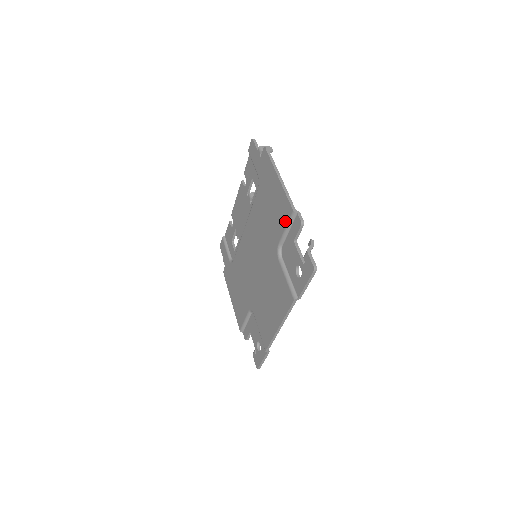
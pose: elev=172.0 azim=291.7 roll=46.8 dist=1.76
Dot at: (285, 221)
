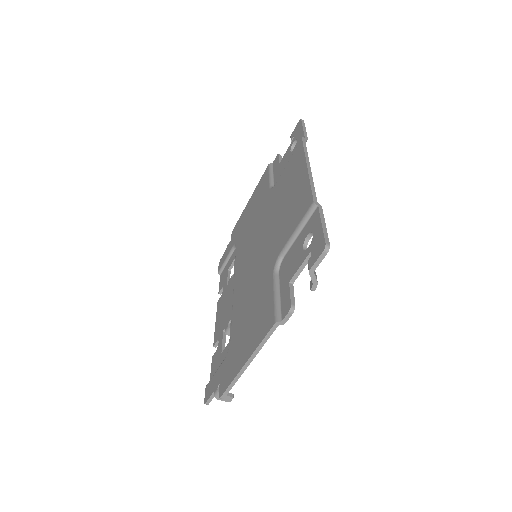
Dot at: (266, 177)
